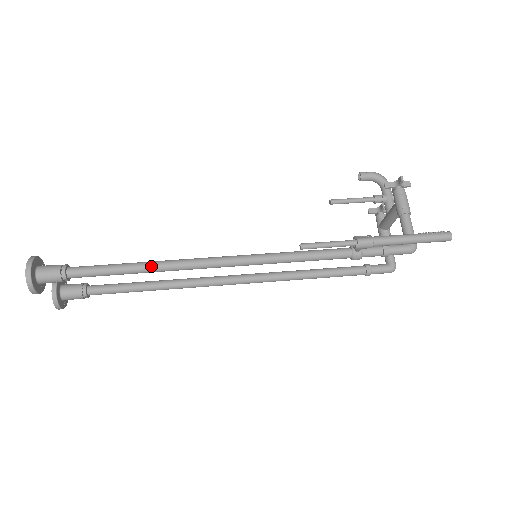
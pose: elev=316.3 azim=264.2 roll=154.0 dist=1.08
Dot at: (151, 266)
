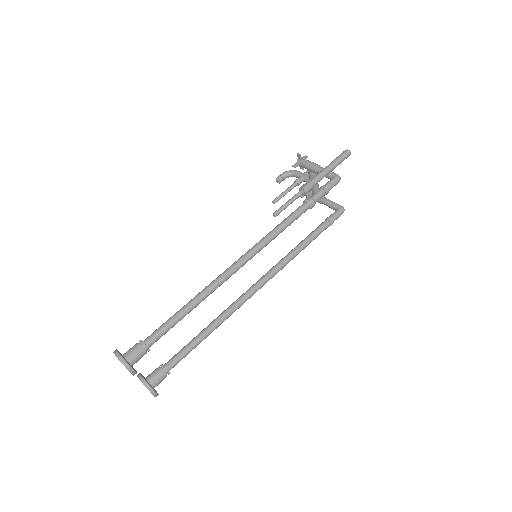
Dot at: (196, 298)
